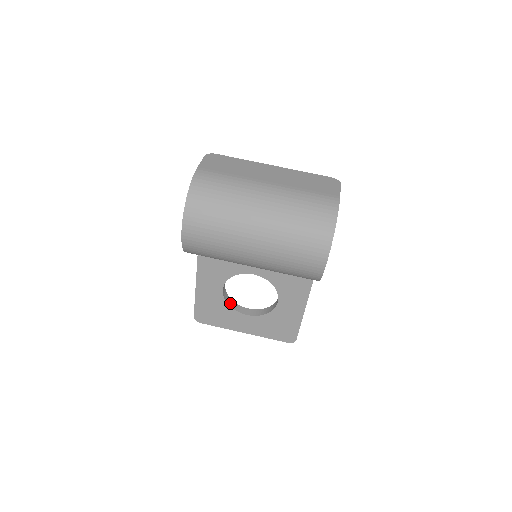
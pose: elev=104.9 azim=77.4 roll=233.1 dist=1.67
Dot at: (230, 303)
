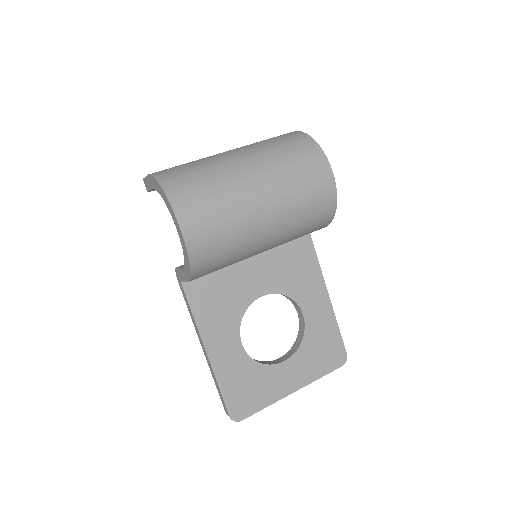
Dot at: (258, 362)
